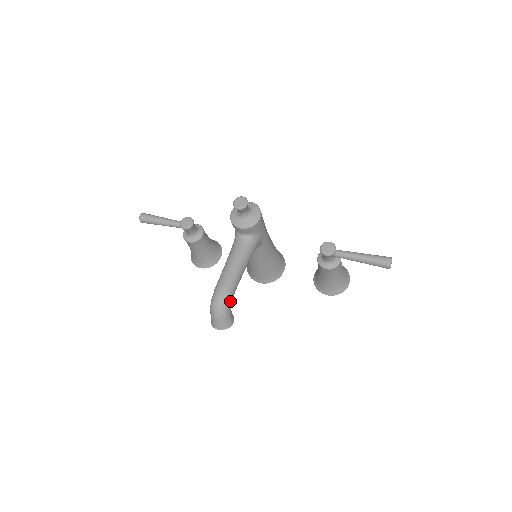
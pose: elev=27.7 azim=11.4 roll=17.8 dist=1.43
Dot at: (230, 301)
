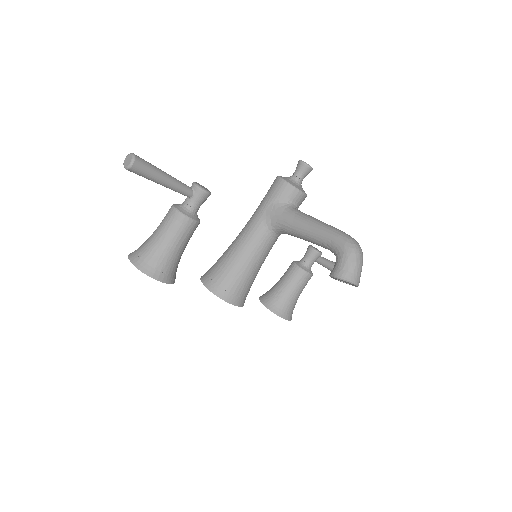
Dot at: occluded
